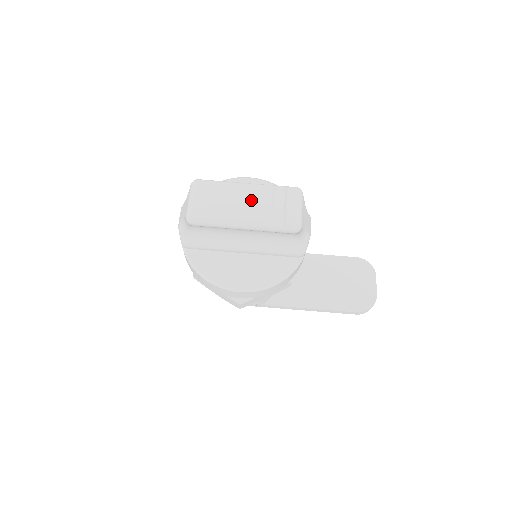
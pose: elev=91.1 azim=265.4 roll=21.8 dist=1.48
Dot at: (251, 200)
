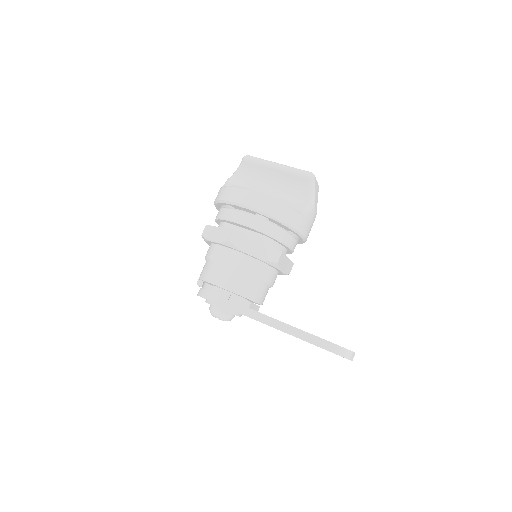
Dot at: occluded
